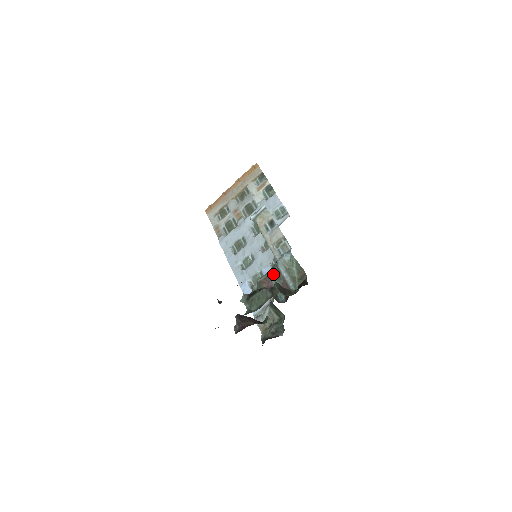
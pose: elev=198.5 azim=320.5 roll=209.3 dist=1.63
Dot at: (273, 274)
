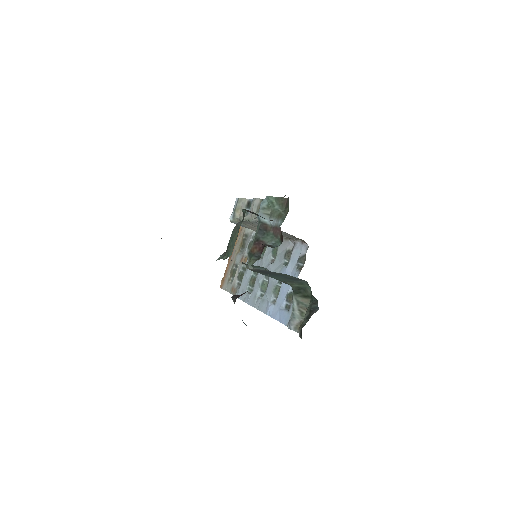
Dot at: (260, 232)
